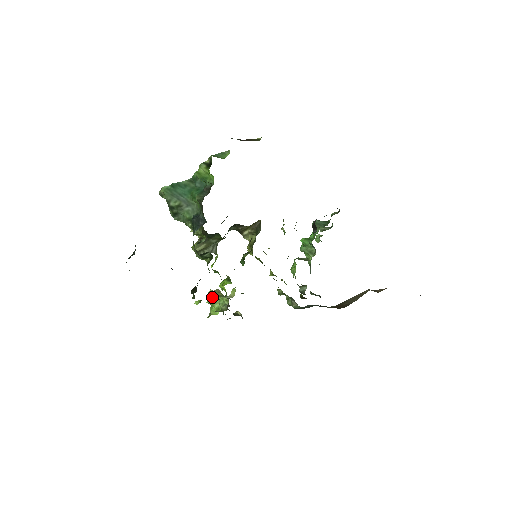
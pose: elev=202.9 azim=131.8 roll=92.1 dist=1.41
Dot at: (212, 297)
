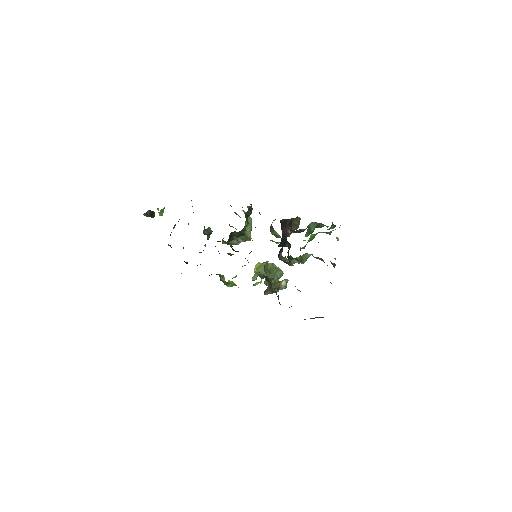
Dot at: (254, 271)
